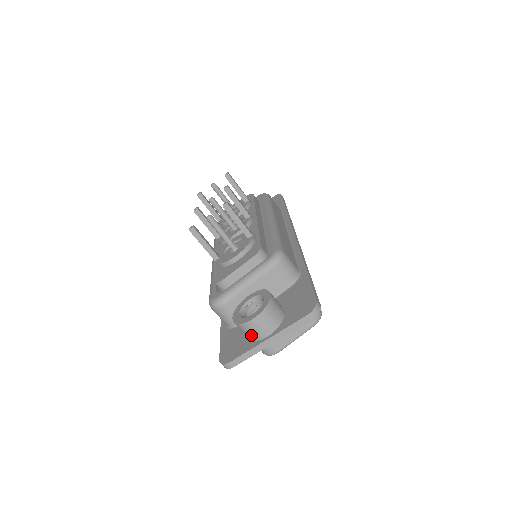
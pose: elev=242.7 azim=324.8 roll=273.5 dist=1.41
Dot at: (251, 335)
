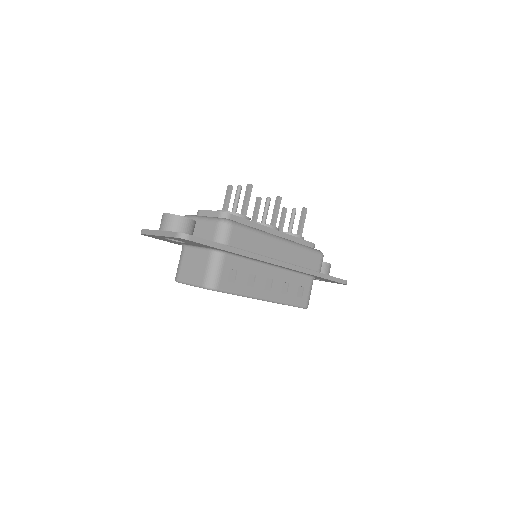
Dot at: (160, 225)
